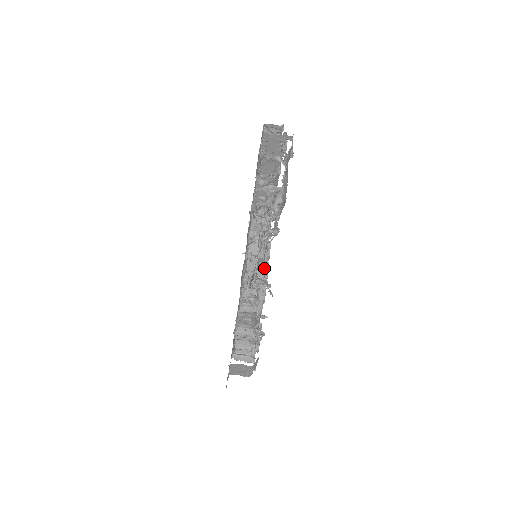
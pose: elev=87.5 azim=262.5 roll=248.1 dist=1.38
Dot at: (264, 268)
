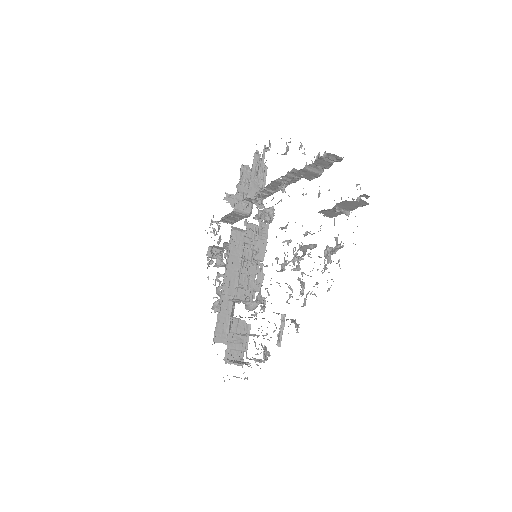
Dot at: occluded
